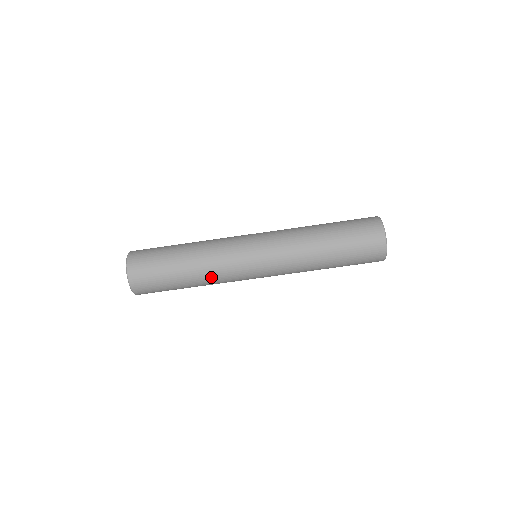
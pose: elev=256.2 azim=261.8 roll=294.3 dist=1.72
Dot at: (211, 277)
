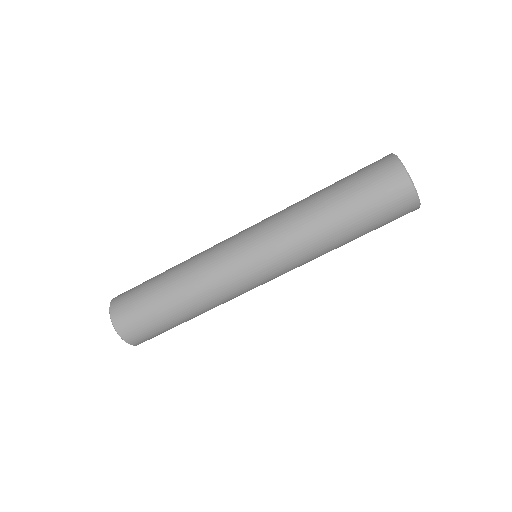
Dot at: (208, 299)
